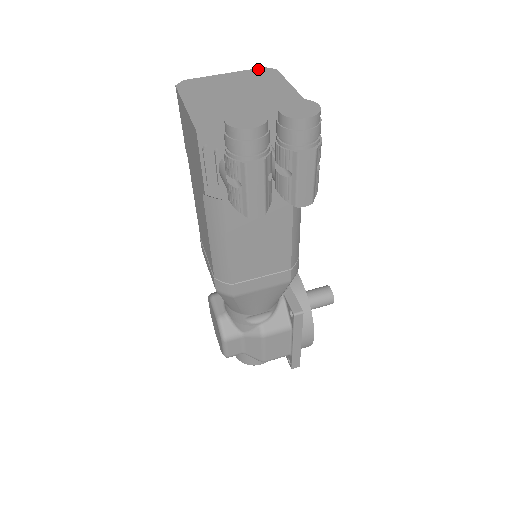
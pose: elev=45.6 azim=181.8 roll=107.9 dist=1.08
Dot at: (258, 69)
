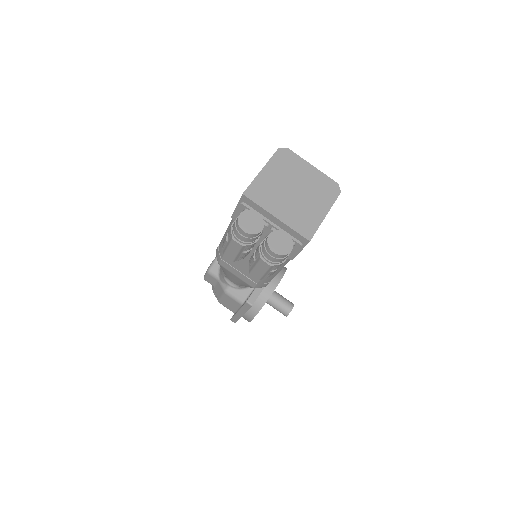
Dot at: (333, 181)
